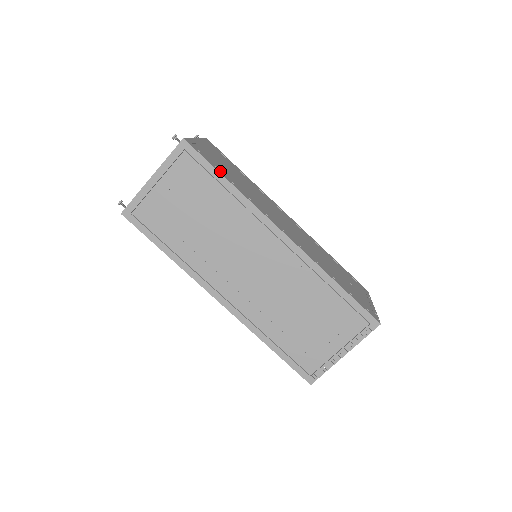
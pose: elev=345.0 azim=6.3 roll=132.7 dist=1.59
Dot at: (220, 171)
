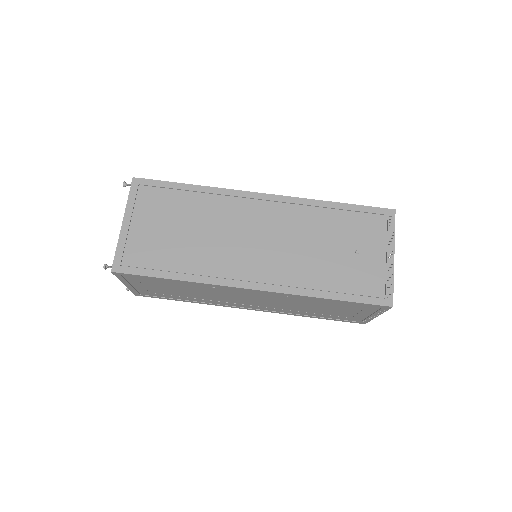
Dot at: (160, 271)
